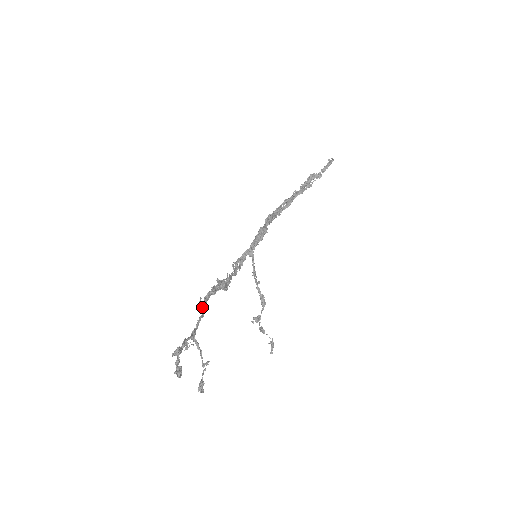
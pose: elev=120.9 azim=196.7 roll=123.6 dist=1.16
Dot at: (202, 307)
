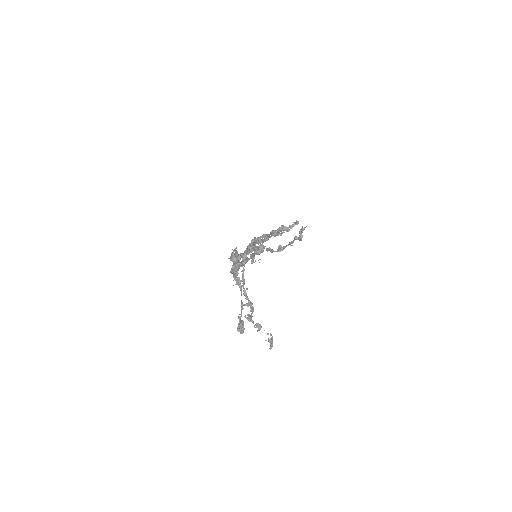
Dot at: (235, 257)
